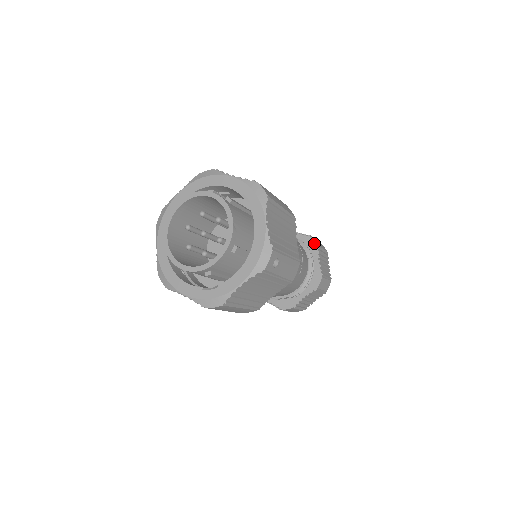
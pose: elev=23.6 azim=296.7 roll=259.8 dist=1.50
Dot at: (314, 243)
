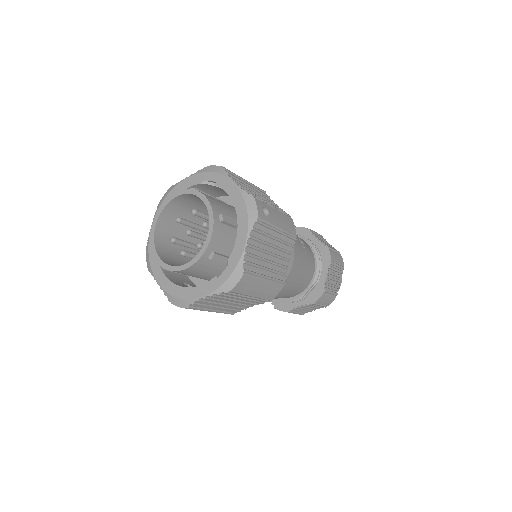
Dot at: (302, 229)
